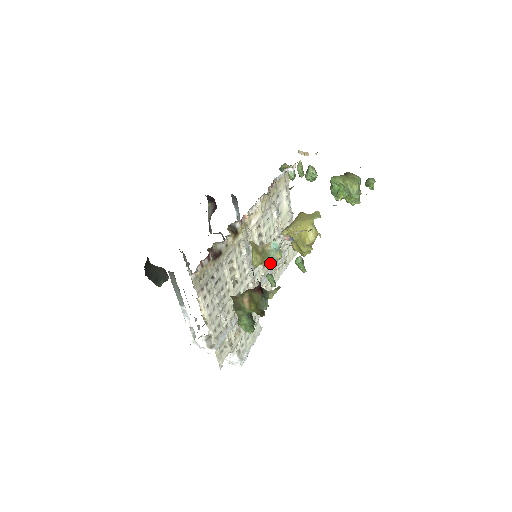
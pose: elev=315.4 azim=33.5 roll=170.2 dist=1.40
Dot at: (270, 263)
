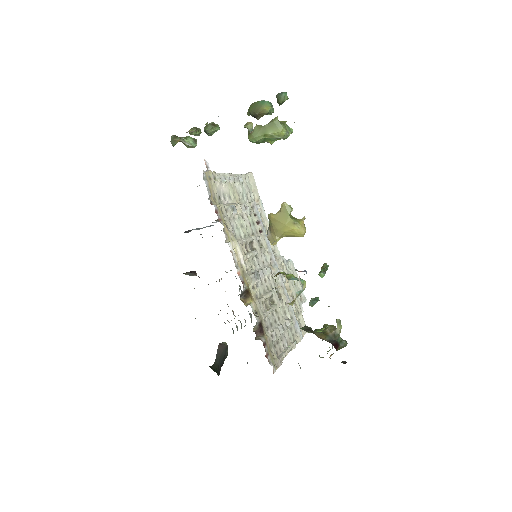
Dot at: (259, 231)
